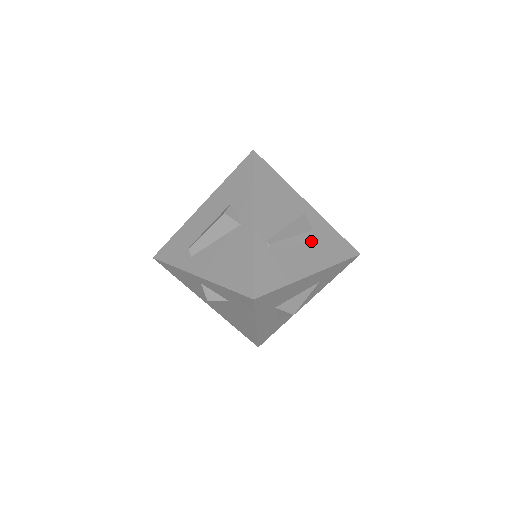
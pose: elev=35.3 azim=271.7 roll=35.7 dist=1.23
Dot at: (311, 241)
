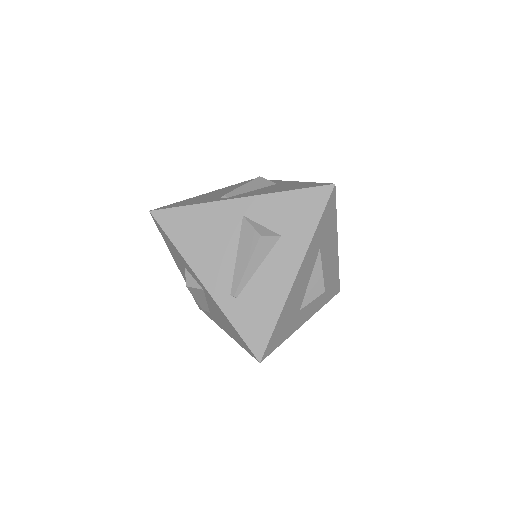
Dot at: (270, 243)
